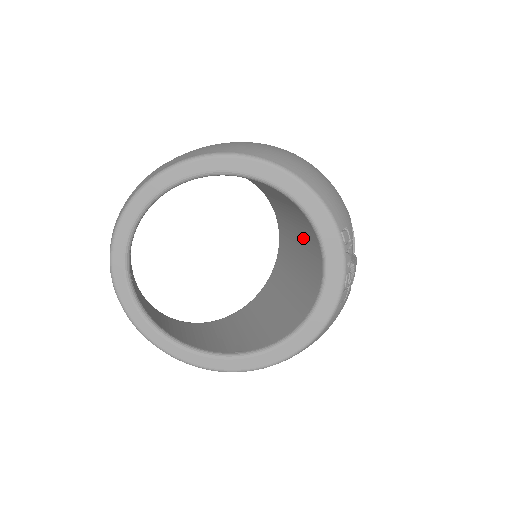
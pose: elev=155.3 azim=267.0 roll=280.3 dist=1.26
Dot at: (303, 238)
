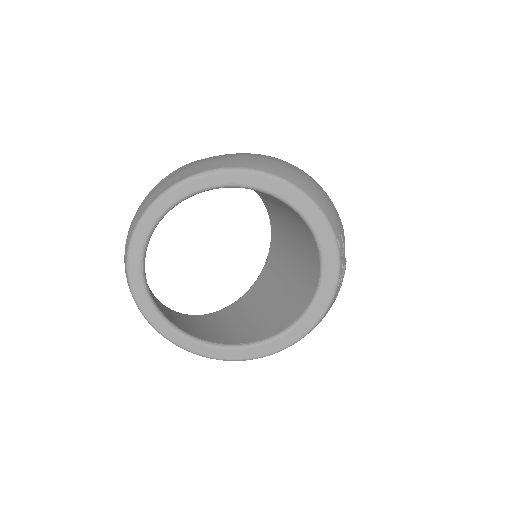
Dot at: (300, 241)
